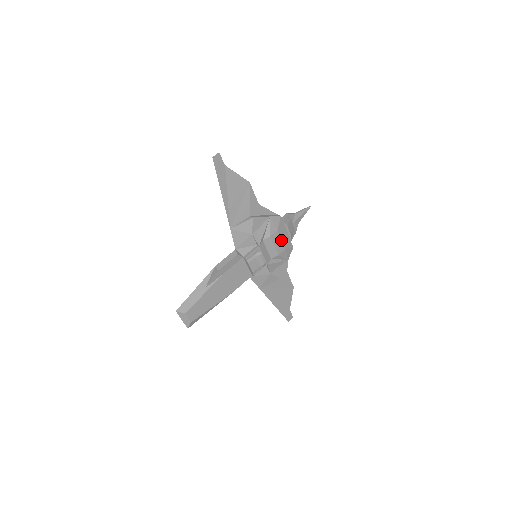
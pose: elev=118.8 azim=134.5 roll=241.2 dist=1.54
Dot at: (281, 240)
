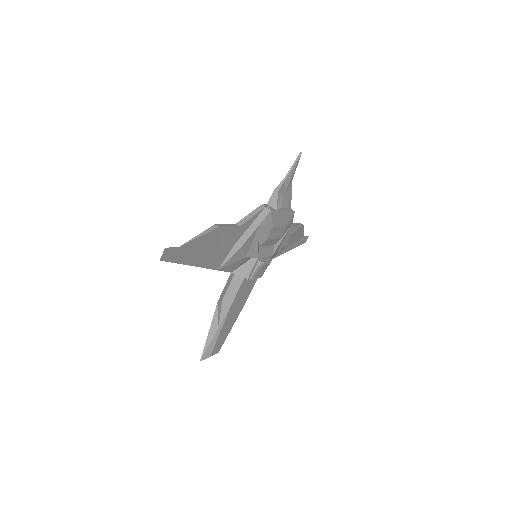
Dot at: (280, 227)
